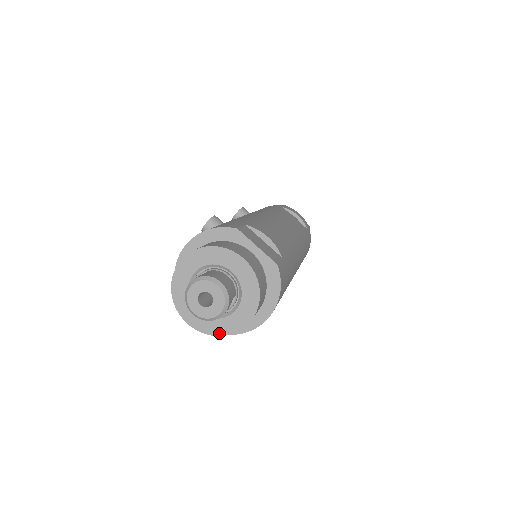
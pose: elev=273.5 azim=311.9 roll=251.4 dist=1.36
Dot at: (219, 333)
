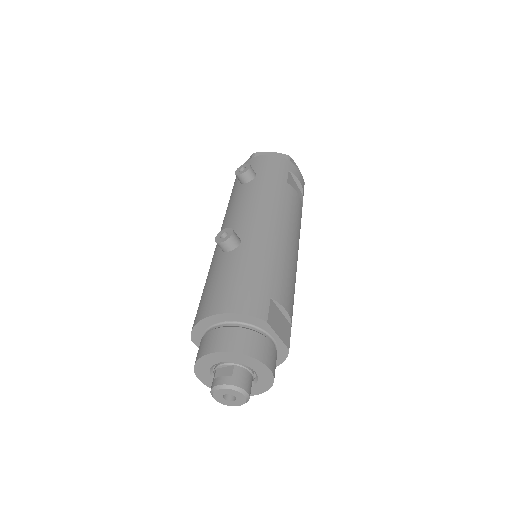
Dot at: occluded
